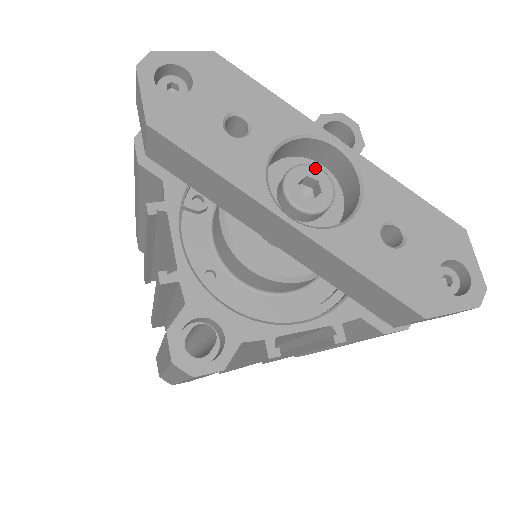
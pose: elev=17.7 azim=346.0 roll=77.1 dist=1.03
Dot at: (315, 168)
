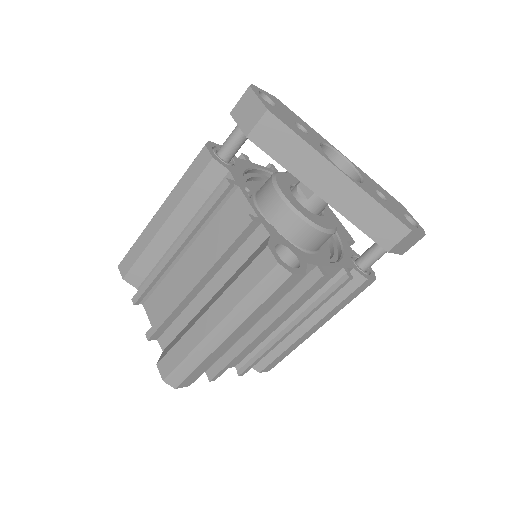
Dot at: occluded
